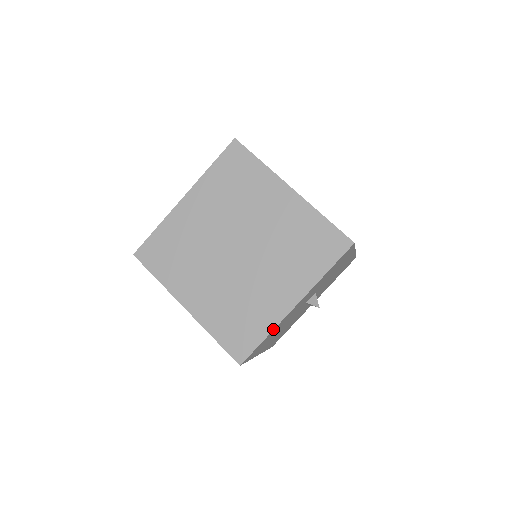
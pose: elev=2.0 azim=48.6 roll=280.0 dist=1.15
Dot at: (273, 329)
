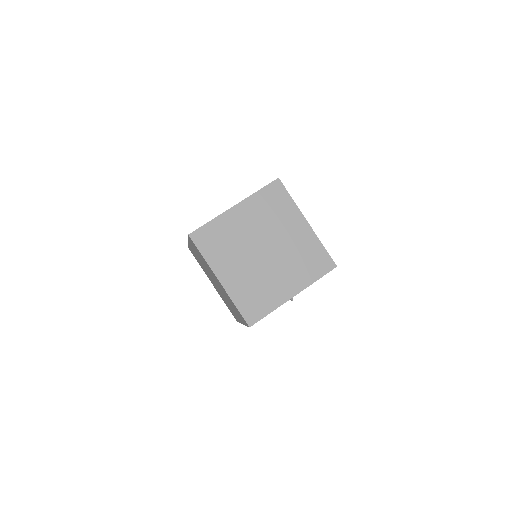
Dot at: occluded
